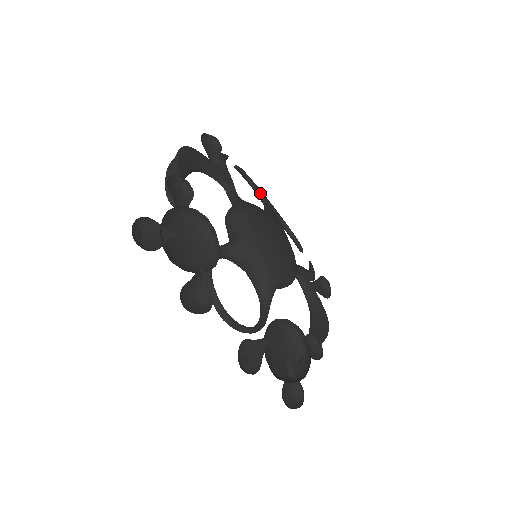
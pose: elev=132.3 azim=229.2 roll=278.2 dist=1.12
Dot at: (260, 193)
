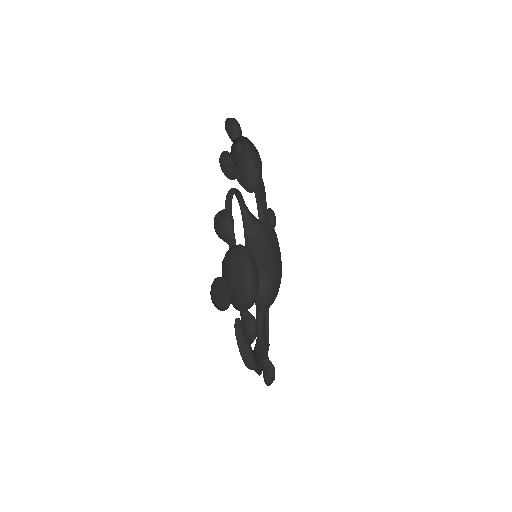
Dot at: occluded
